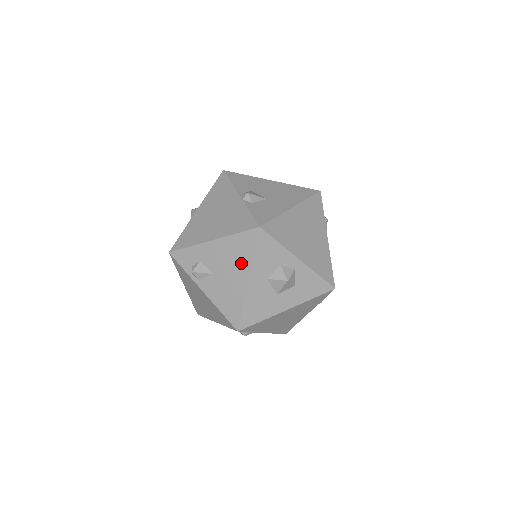
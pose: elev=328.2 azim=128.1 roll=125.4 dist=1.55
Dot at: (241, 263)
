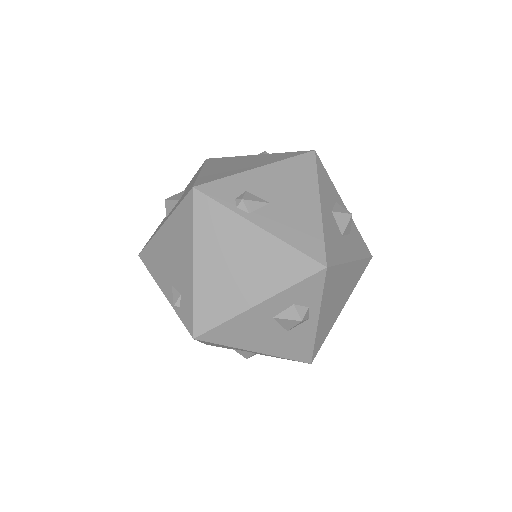
Dot at: (305, 186)
